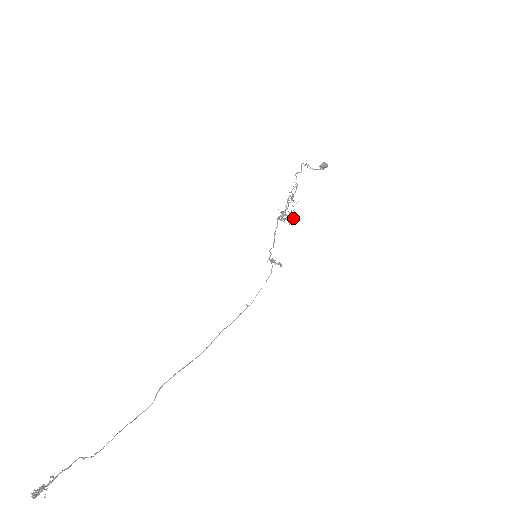
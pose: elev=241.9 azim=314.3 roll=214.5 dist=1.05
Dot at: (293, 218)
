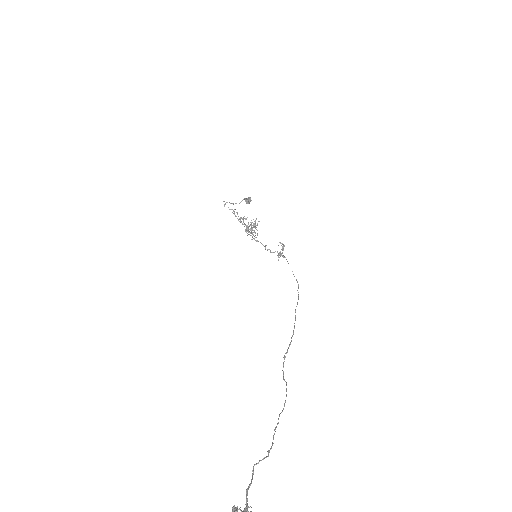
Dot at: occluded
